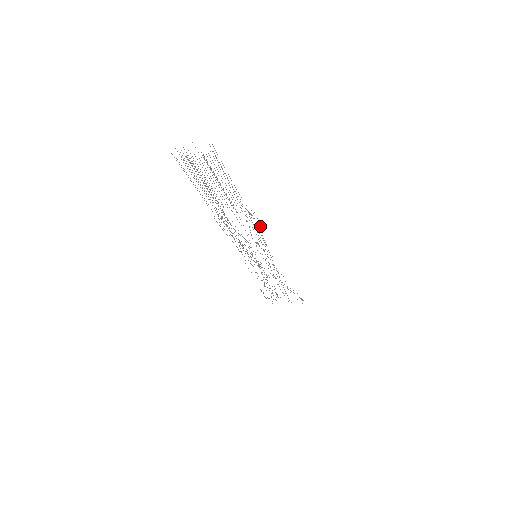
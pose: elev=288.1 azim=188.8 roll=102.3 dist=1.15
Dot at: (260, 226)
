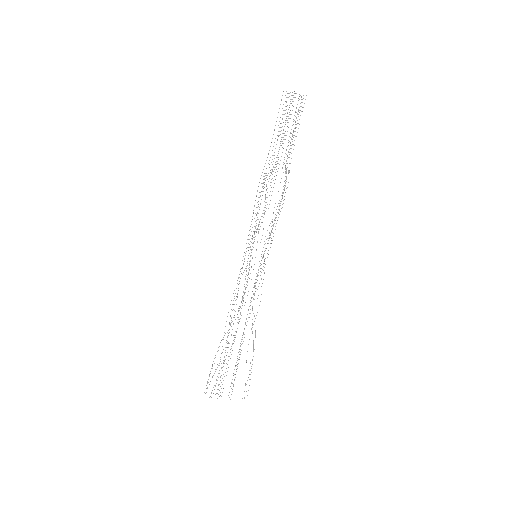
Dot at: occluded
